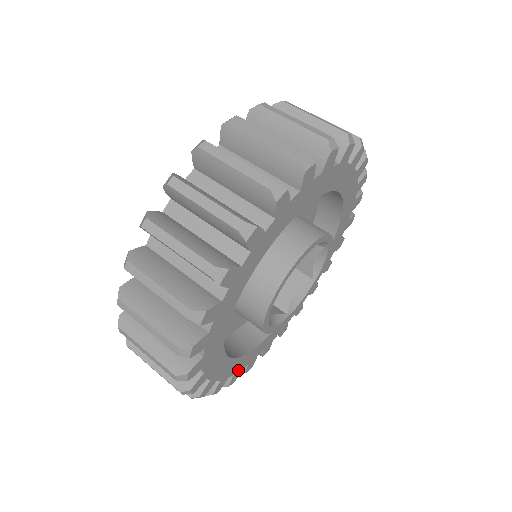
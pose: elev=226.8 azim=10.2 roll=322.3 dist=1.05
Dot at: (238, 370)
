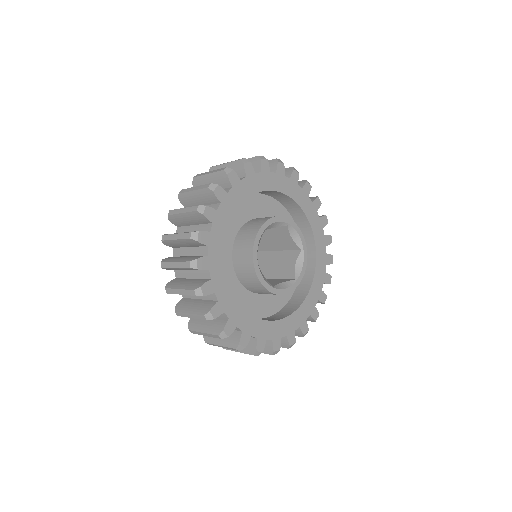
Dot at: (289, 332)
